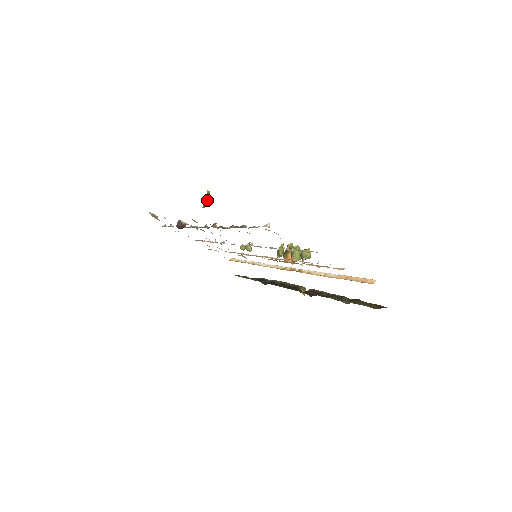
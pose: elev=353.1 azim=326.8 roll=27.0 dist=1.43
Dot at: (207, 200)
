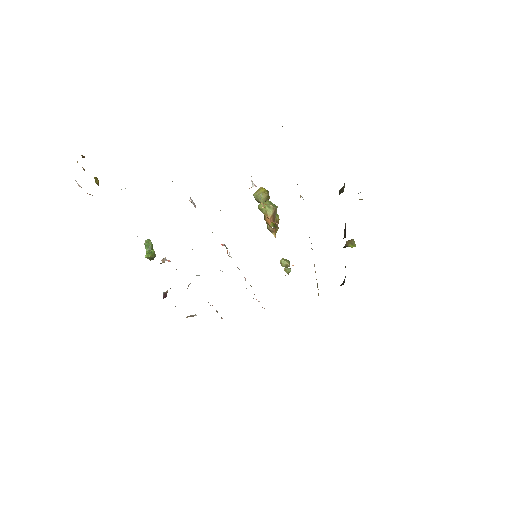
Dot at: (151, 248)
